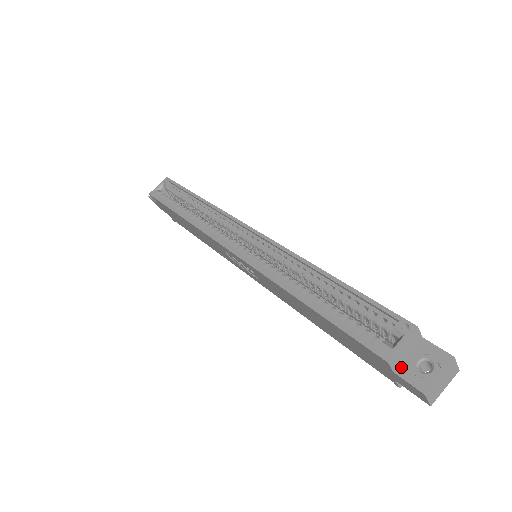
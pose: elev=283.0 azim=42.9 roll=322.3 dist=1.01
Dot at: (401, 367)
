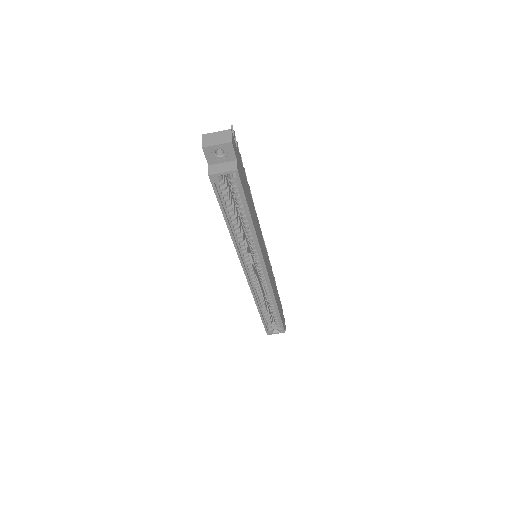
Dot at: occluded
